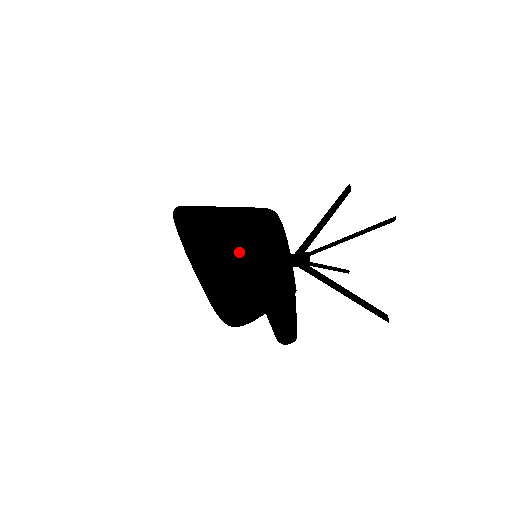
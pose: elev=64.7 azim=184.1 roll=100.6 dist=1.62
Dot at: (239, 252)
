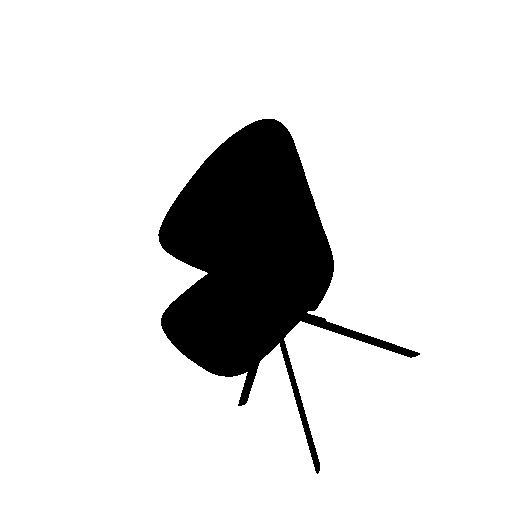
Dot at: (314, 205)
